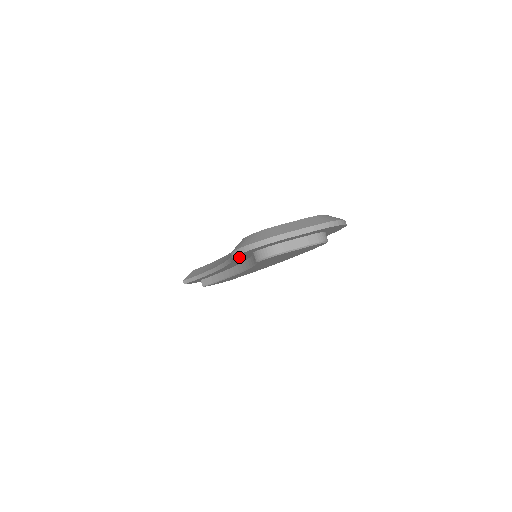
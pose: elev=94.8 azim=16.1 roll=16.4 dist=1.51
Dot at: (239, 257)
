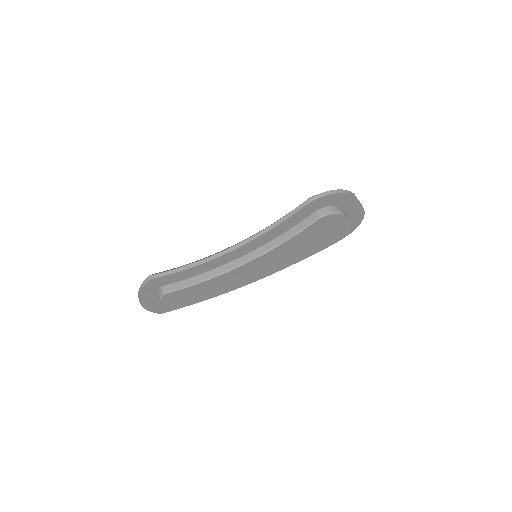
Dot at: (301, 213)
